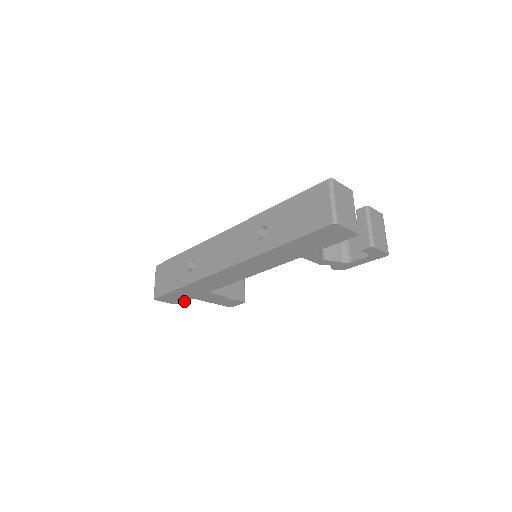
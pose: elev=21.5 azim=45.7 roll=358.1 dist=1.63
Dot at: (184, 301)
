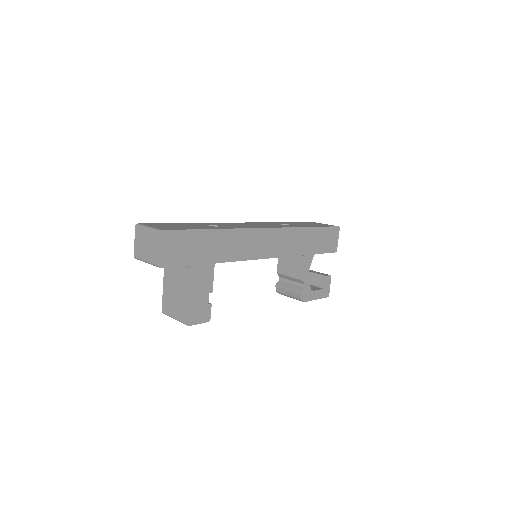
Dot at: (175, 266)
